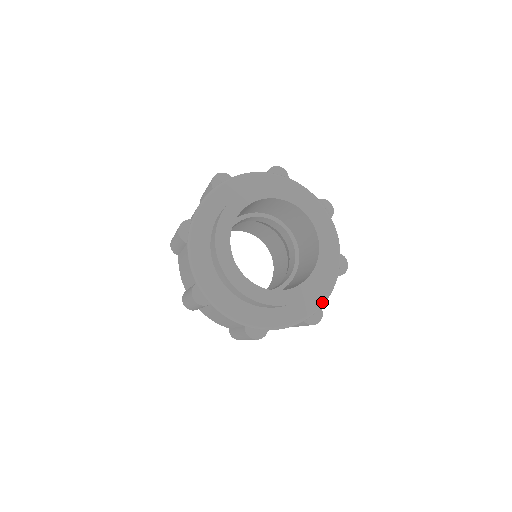
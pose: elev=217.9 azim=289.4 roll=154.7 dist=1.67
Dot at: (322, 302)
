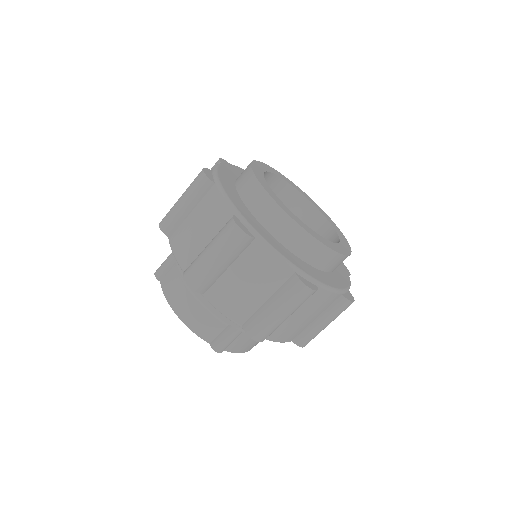
Dot at: (349, 284)
